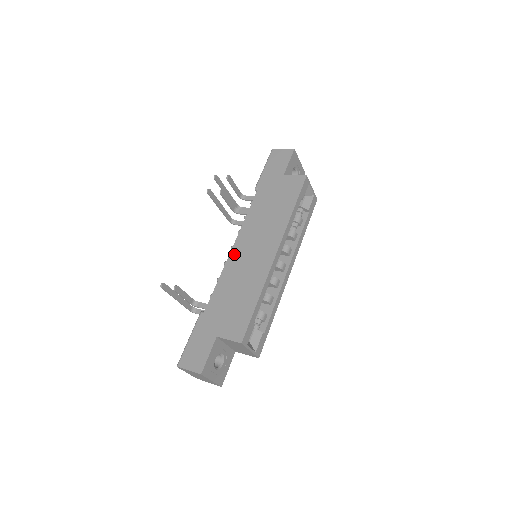
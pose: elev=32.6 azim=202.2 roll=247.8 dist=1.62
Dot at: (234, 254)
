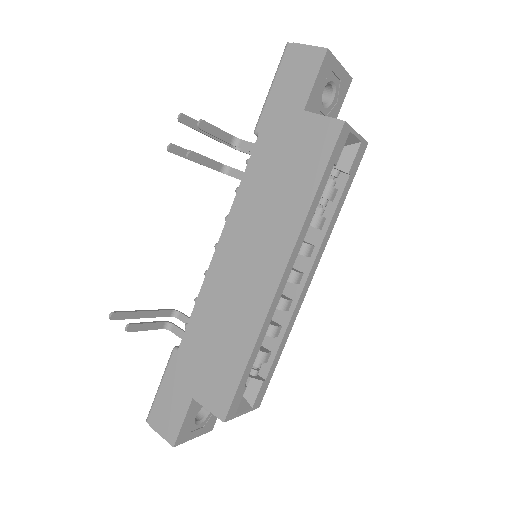
Dot at: (217, 263)
